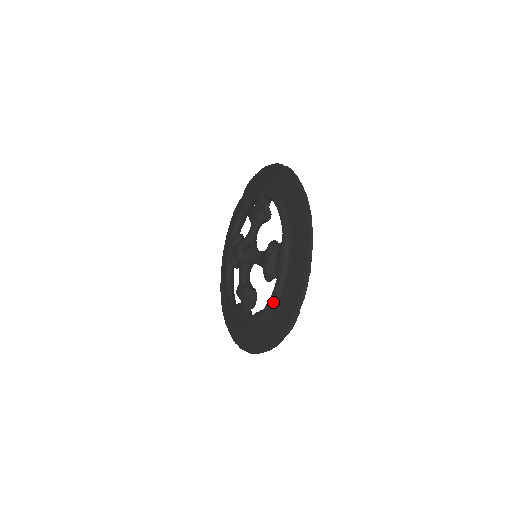
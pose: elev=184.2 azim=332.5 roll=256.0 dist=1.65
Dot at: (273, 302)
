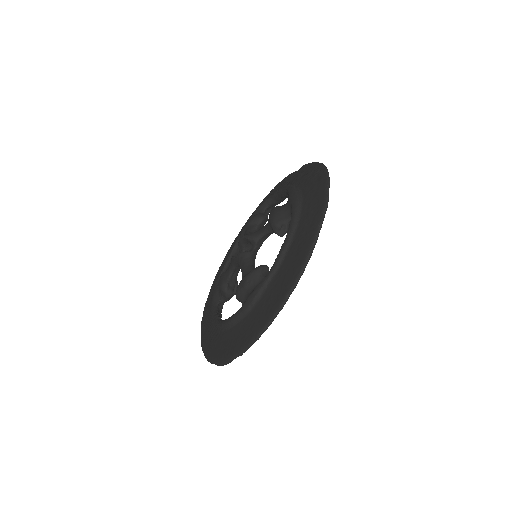
Dot at: (225, 326)
